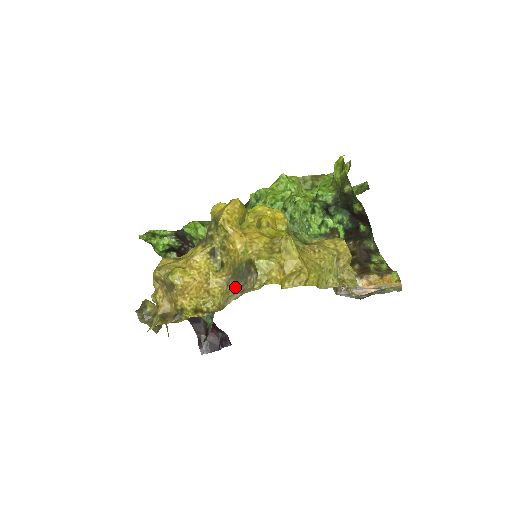
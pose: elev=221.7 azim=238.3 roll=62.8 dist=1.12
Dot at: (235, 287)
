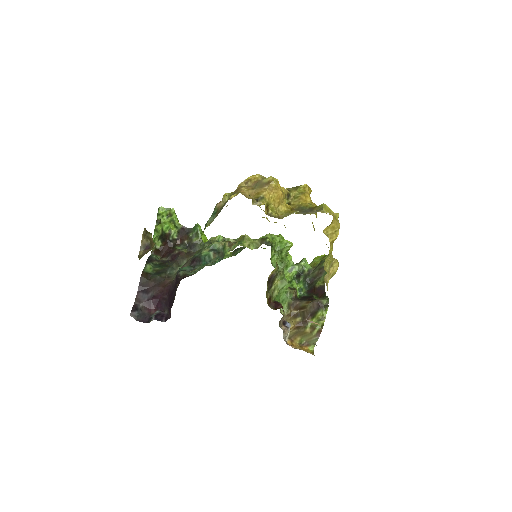
Dot at: (296, 213)
